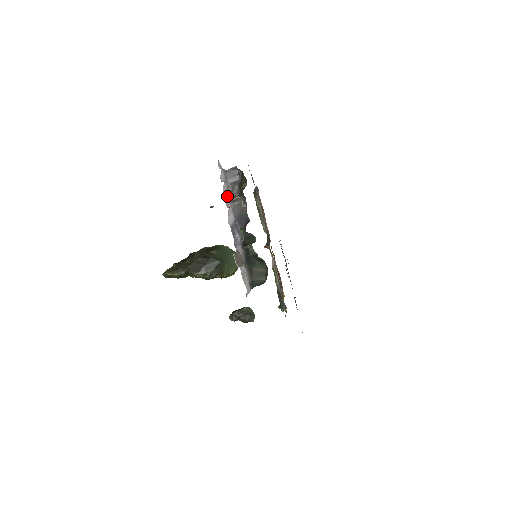
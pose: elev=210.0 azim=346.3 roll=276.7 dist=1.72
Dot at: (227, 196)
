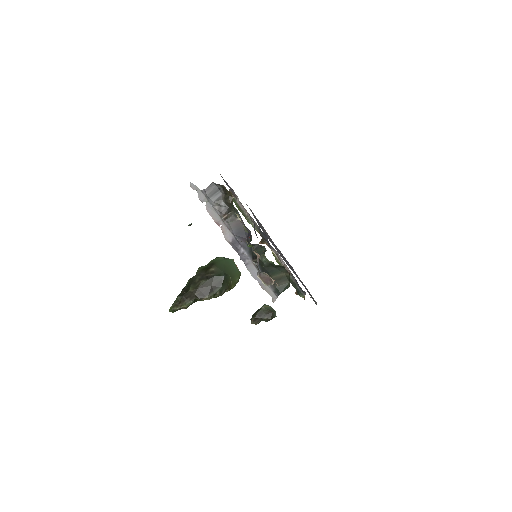
Dot at: (215, 215)
